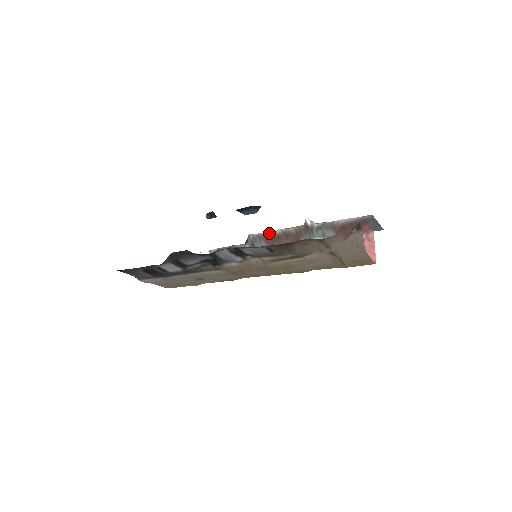
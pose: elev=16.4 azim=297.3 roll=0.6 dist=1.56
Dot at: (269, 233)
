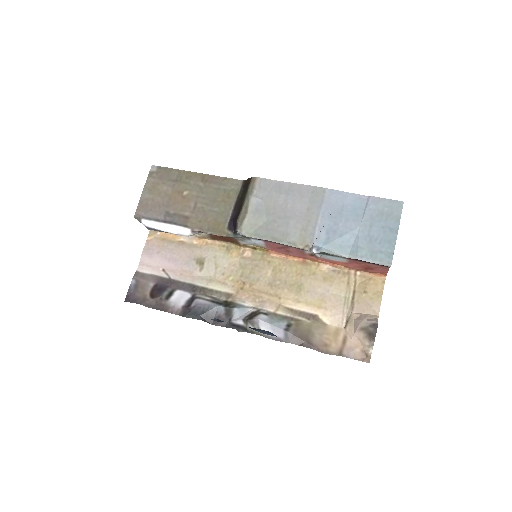
Dot at: occluded
